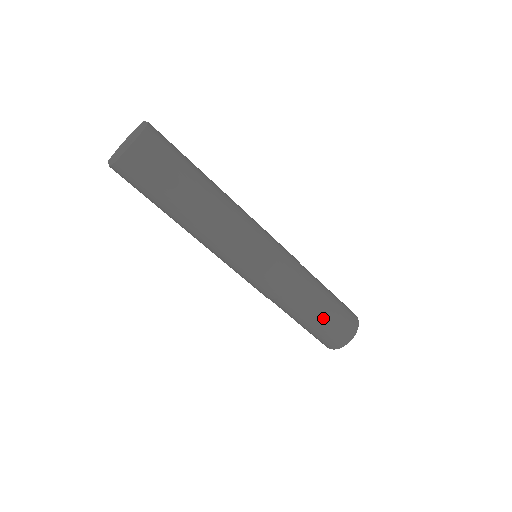
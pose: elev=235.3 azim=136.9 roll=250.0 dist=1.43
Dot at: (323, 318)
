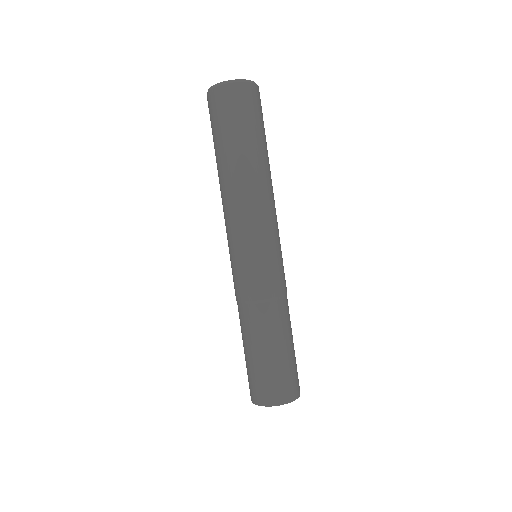
Dot at: (291, 351)
